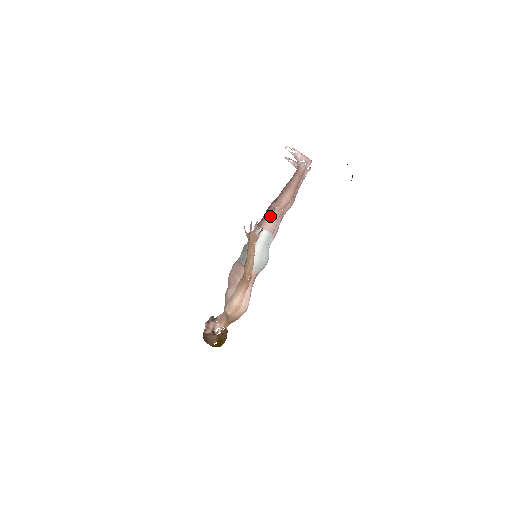
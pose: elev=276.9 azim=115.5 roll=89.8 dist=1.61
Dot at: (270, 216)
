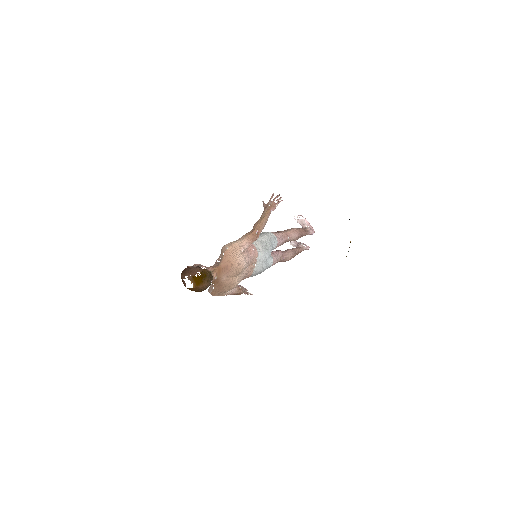
Dot at: (278, 232)
